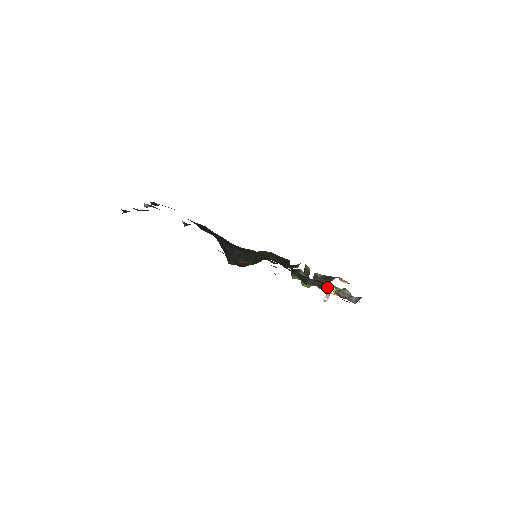
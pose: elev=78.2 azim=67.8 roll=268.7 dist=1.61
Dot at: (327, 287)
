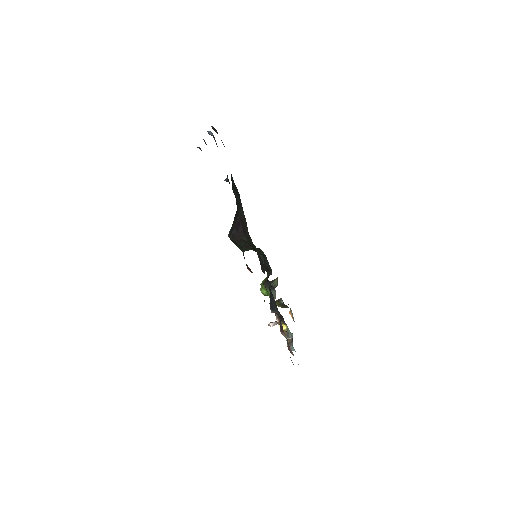
Dot at: (282, 322)
